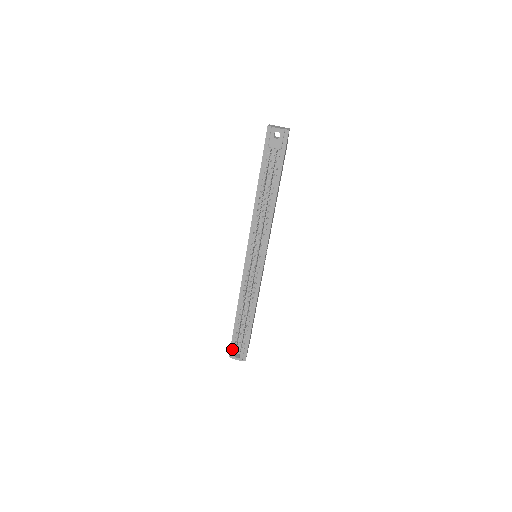
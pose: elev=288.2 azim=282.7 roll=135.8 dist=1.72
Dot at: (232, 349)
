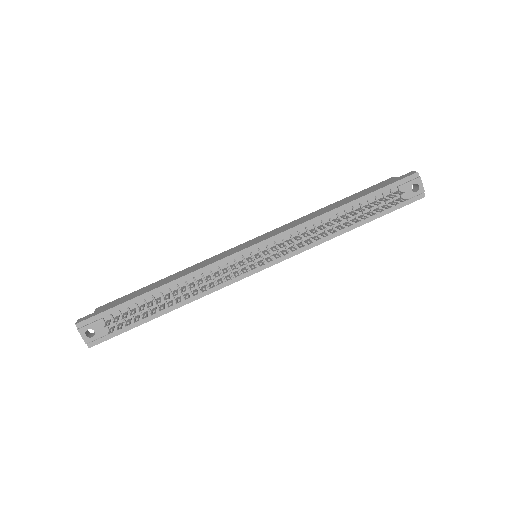
Dot at: (94, 319)
